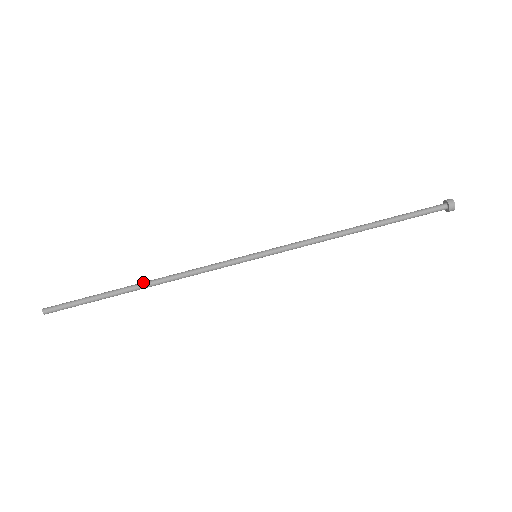
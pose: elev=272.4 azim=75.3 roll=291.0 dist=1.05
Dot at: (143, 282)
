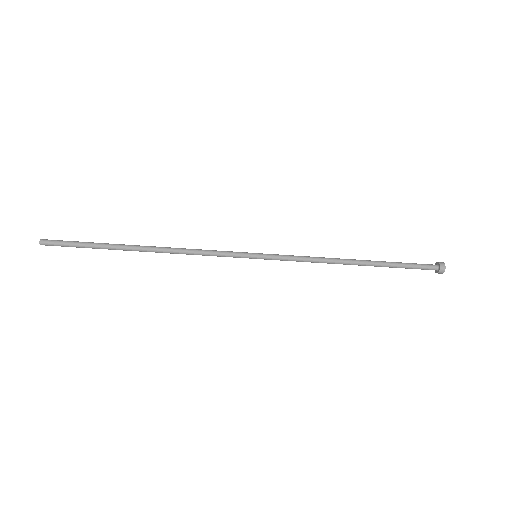
Dot at: (144, 246)
